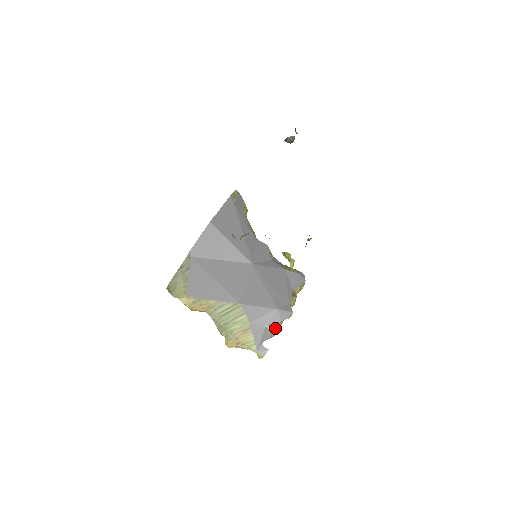
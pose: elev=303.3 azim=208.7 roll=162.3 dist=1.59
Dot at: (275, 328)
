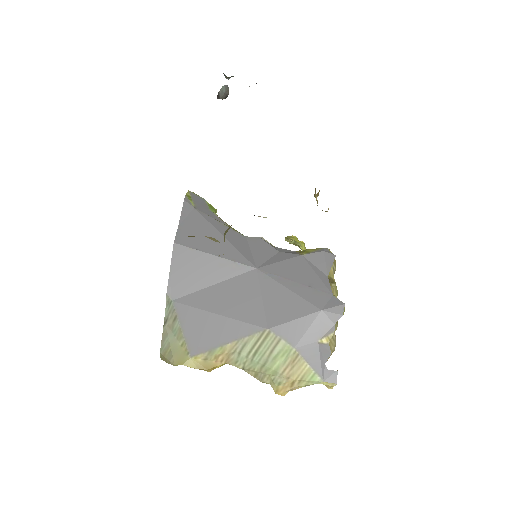
Dot at: occluded
